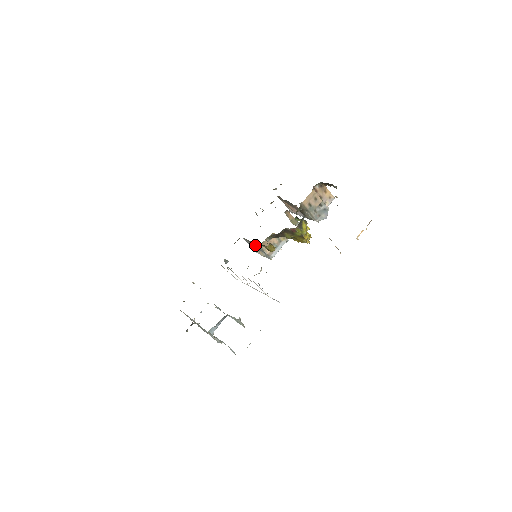
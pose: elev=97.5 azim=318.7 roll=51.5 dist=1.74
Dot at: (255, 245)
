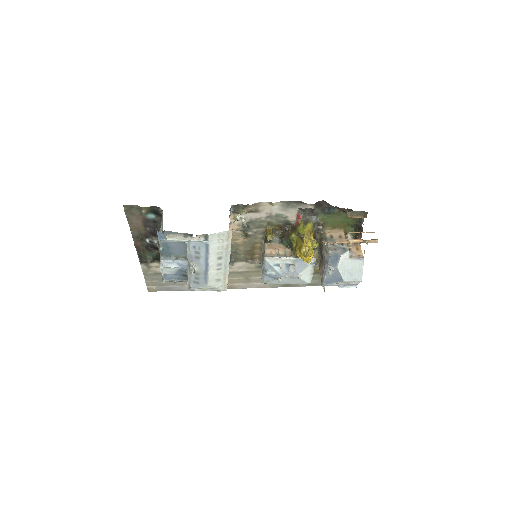
Dot at: occluded
